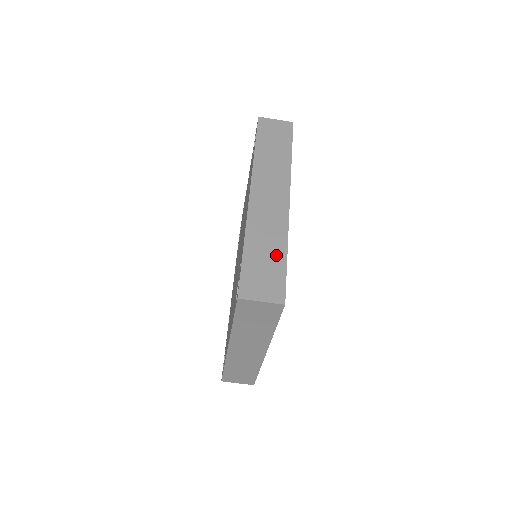
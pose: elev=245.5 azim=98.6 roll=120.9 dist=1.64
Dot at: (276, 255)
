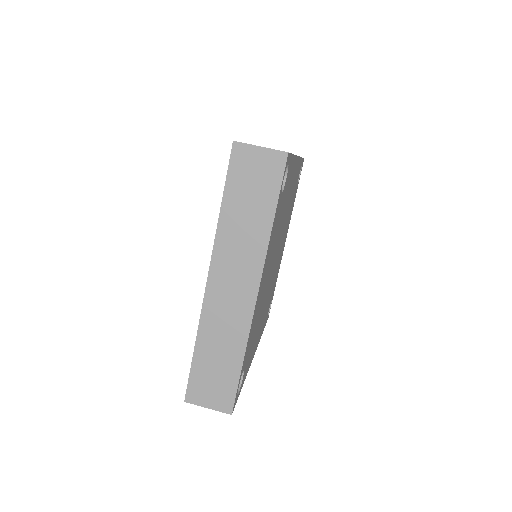
Dot at: occluded
